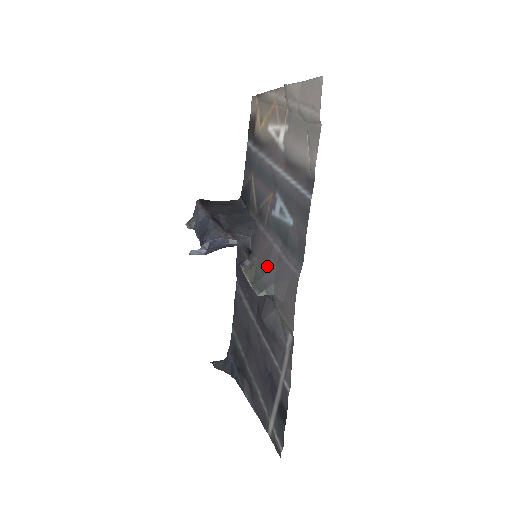
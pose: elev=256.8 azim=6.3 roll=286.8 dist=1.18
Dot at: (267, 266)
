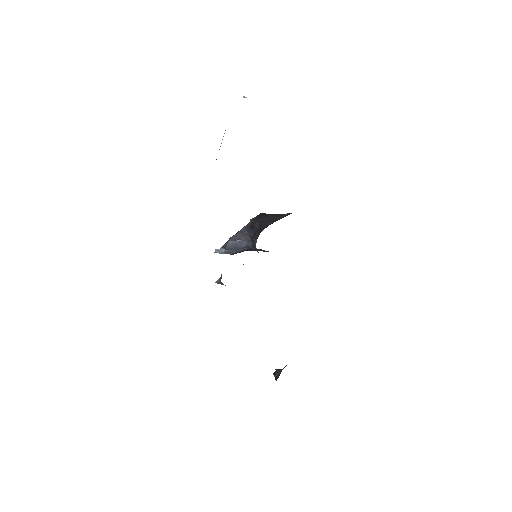
Dot at: occluded
